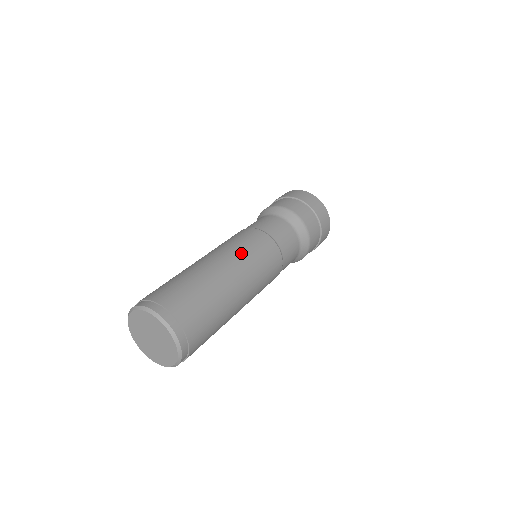
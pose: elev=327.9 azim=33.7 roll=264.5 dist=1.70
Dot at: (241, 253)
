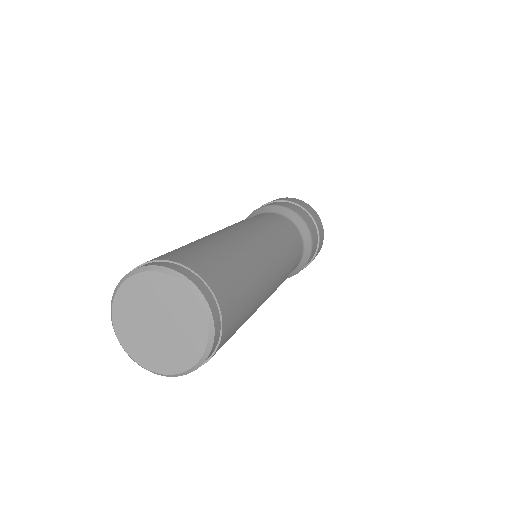
Dot at: (275, 256)
